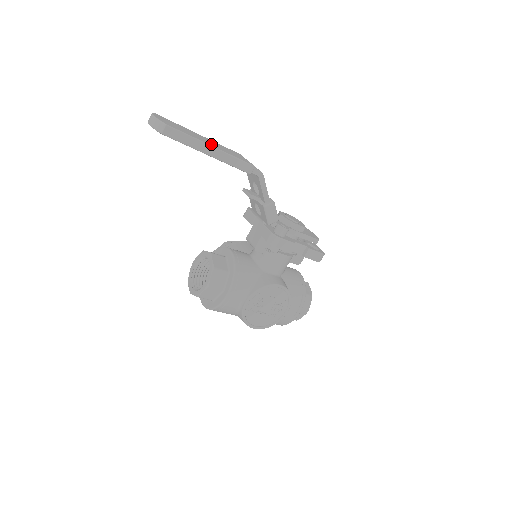
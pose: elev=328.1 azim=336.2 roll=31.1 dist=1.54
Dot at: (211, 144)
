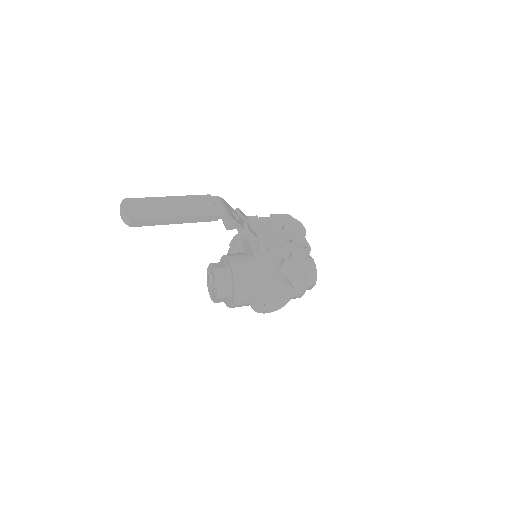
Dot at: (175, 213)
